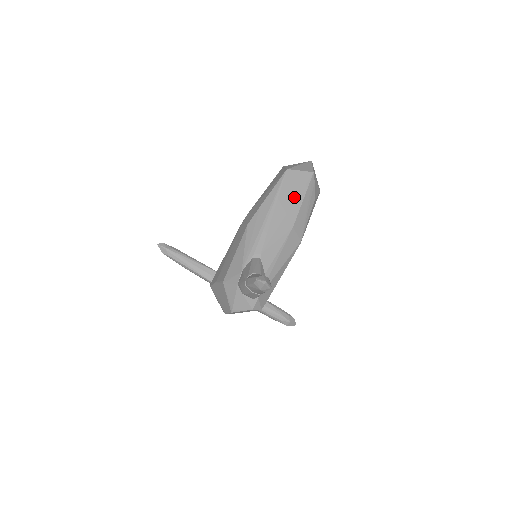
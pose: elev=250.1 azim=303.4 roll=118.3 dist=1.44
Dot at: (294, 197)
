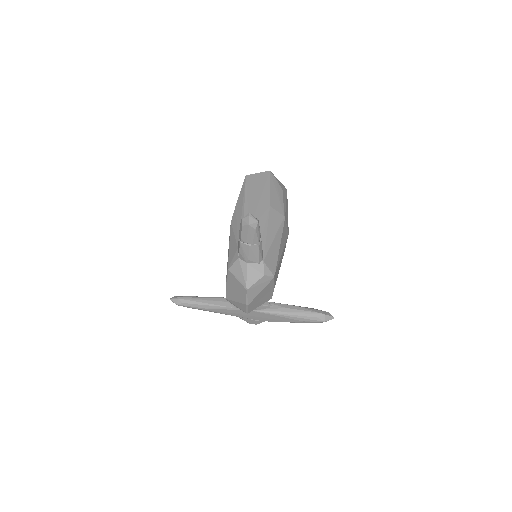
Dot at: (261, 189)
